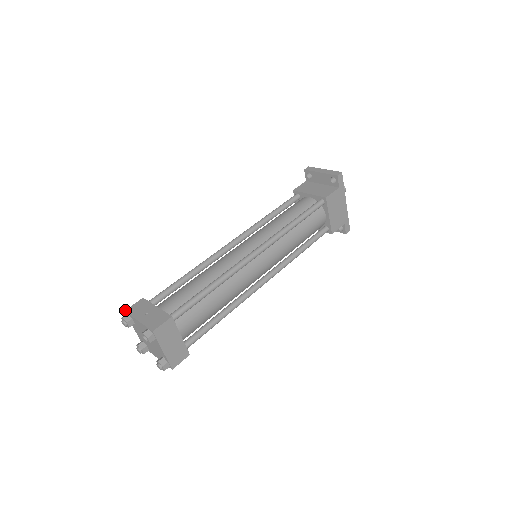
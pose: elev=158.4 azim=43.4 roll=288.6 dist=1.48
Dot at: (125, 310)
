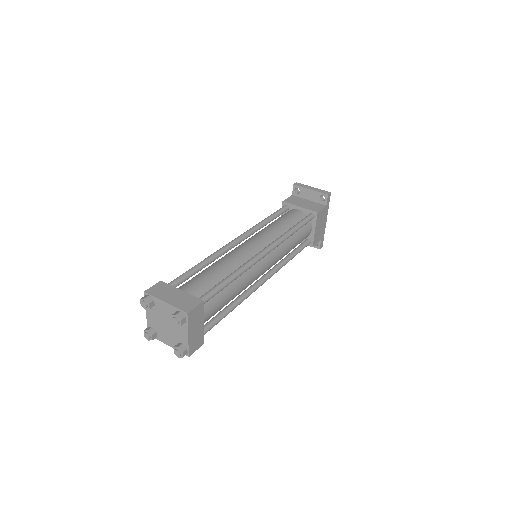
Dot at: (145, 291)
